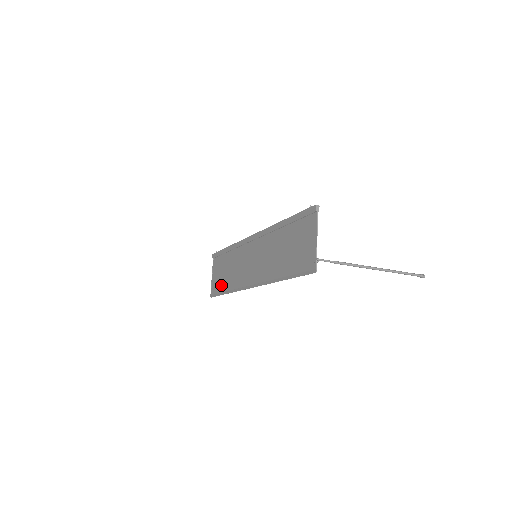
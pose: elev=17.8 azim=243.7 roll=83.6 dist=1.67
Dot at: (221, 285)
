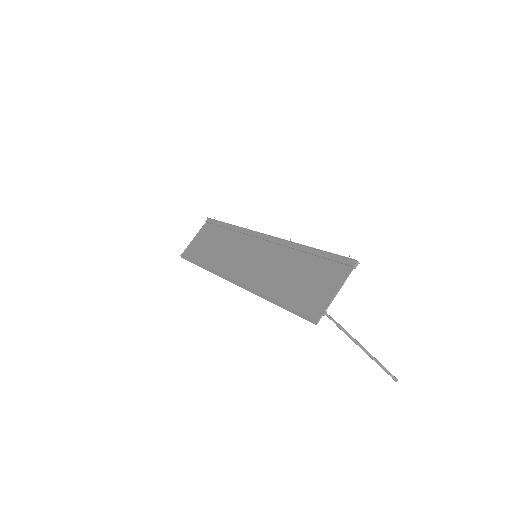
Dot at: (200, 254)
